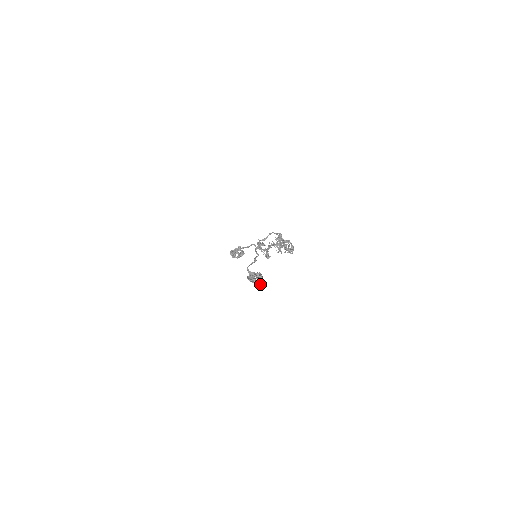
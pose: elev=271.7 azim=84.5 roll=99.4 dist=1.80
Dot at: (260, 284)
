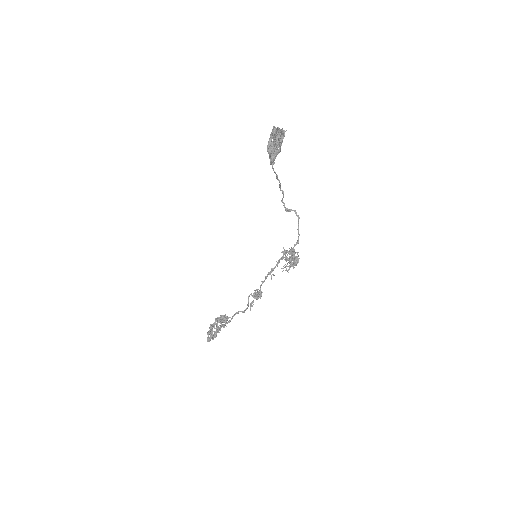
Dot at: (278, 134)
